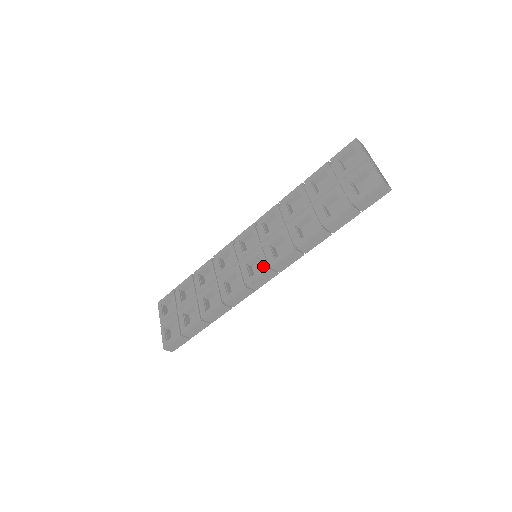
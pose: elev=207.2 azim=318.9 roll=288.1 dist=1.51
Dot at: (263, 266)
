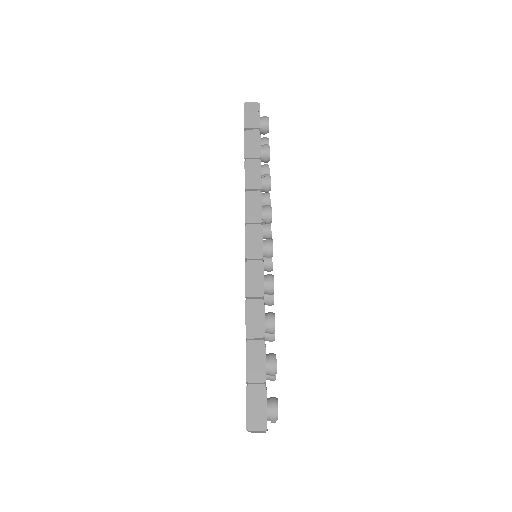
Dot at: occluded
